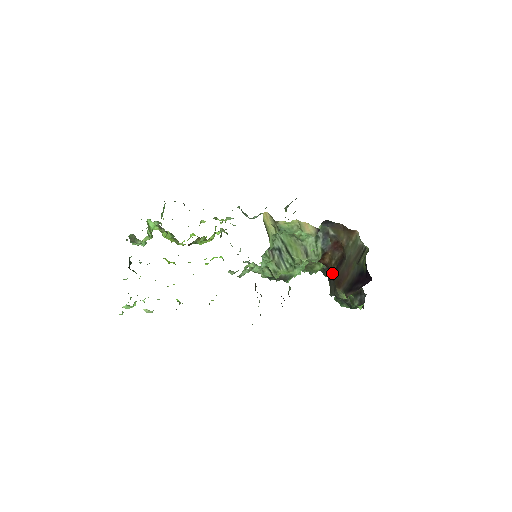
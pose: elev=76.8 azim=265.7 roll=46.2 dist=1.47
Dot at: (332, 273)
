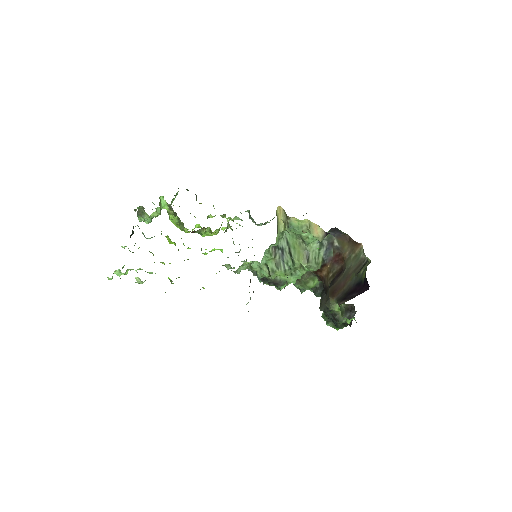
Dot at: (327, 285)
